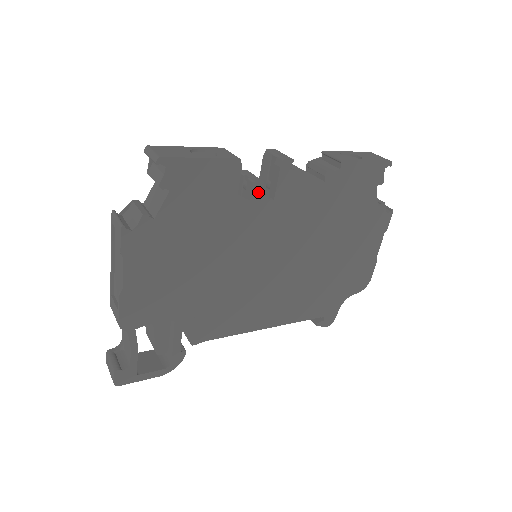
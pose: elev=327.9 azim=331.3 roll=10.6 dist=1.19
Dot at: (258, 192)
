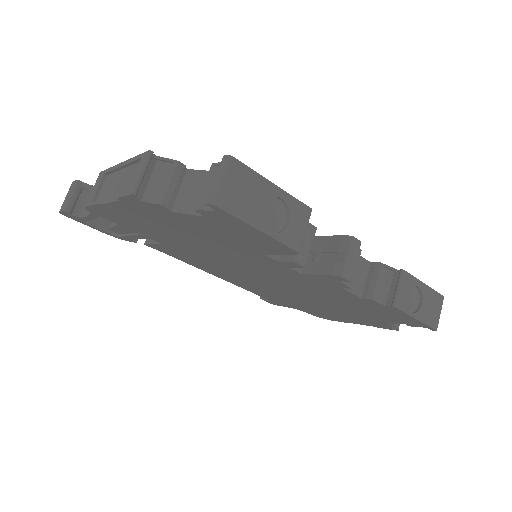
Dot at: (292, 265)
